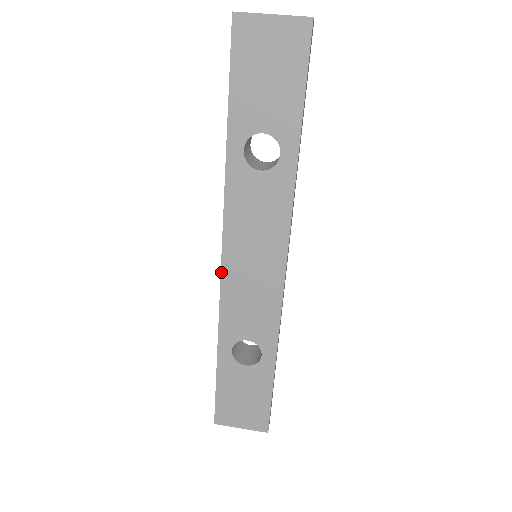
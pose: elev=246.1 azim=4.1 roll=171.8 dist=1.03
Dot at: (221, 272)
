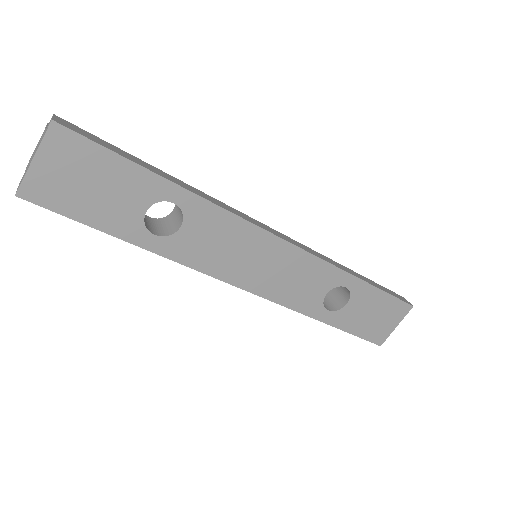
Dot at: occluded
